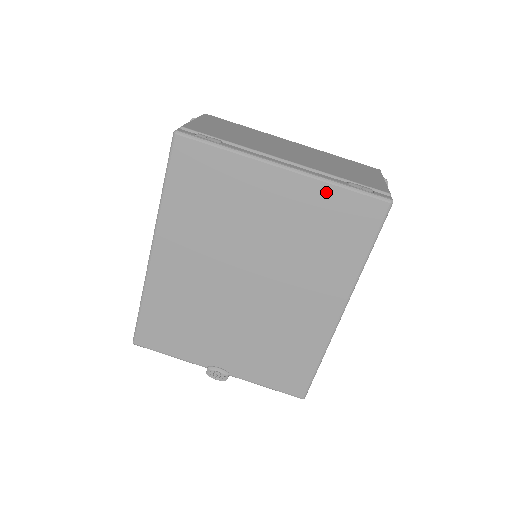
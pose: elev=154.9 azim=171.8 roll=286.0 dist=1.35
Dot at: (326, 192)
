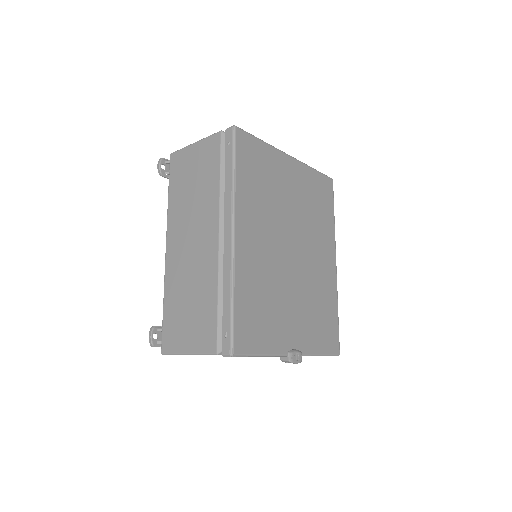
Dot at: (310, 173)
